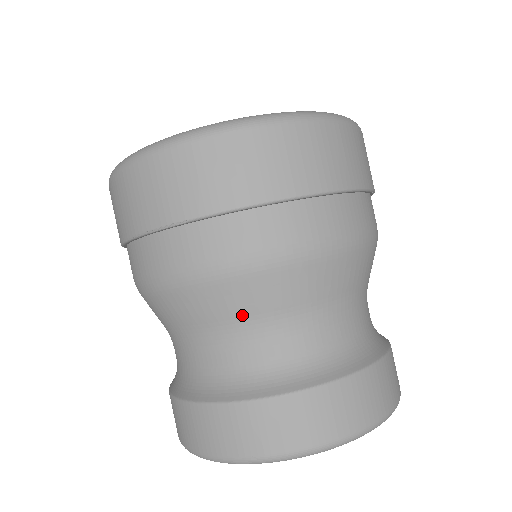
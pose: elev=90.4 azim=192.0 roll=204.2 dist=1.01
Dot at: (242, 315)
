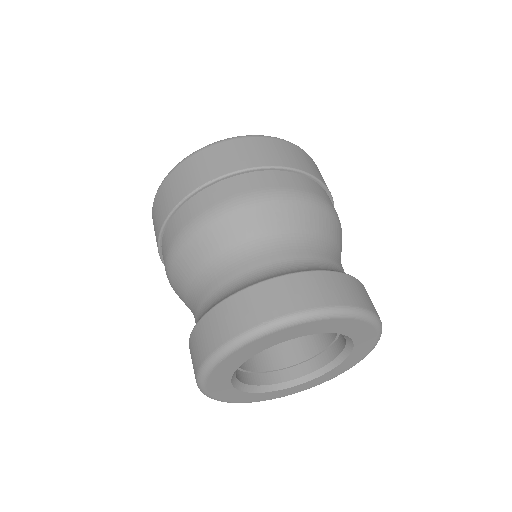
Dot at: (250, 236)
